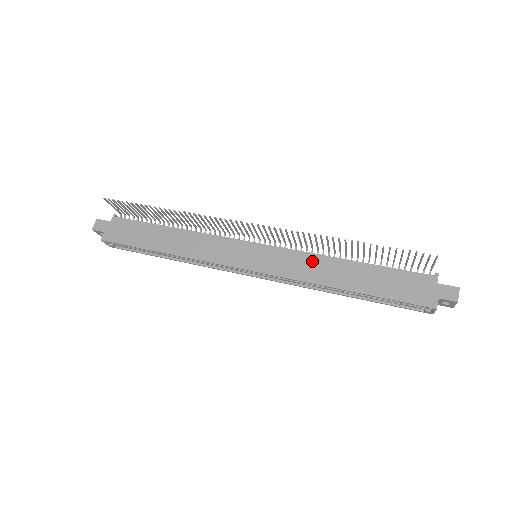
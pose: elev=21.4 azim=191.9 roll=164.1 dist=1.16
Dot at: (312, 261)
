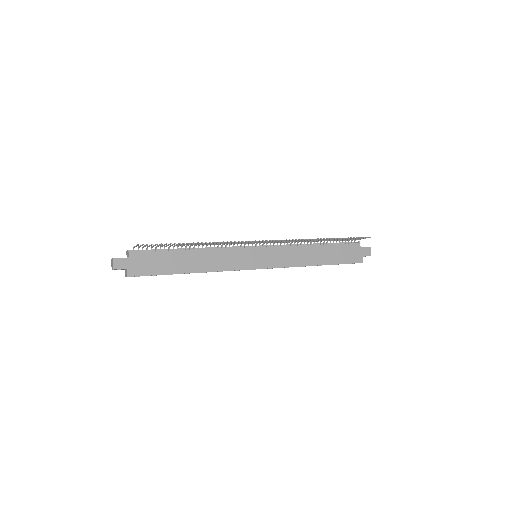
Dot at: (295, 251)
